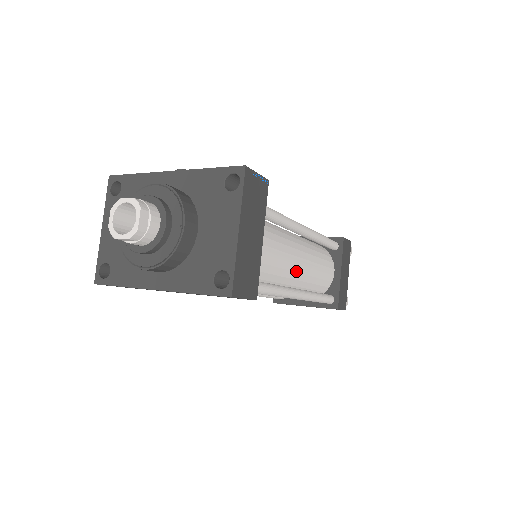
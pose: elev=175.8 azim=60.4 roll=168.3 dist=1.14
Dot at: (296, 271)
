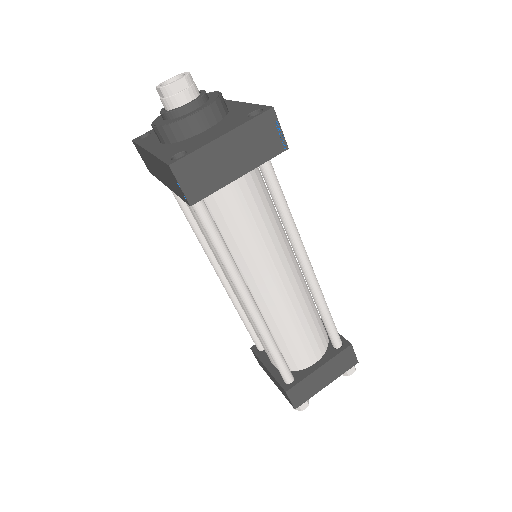
Dot at: (272, 294)
